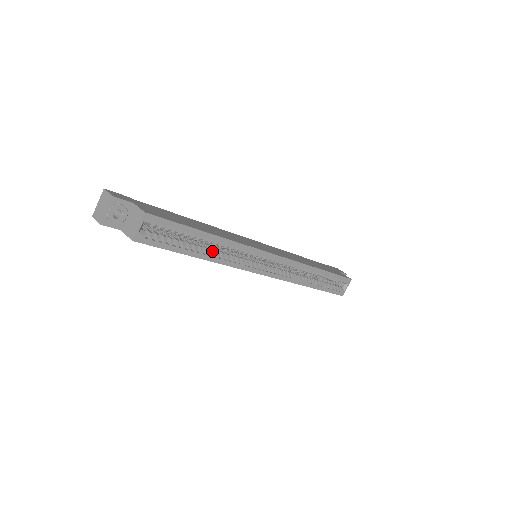
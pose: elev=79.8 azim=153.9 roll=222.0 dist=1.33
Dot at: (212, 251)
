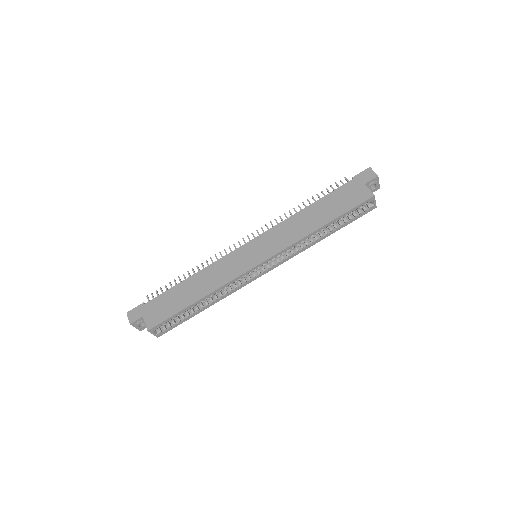
Dot at: (210, 300)
